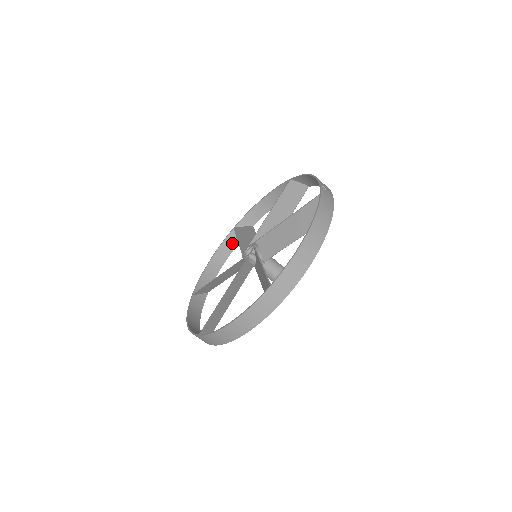
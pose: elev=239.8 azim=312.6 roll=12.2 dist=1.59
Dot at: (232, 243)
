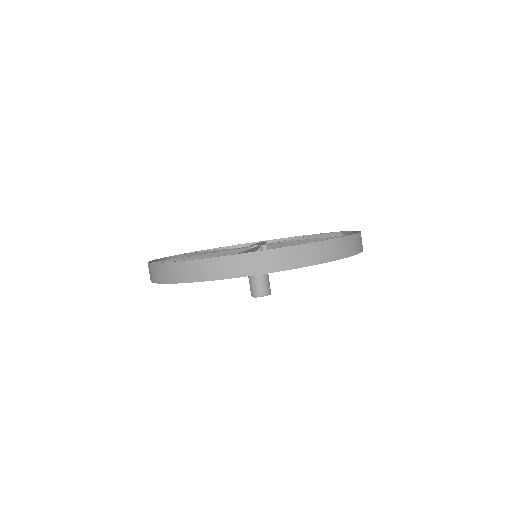
Dot at: occluded
